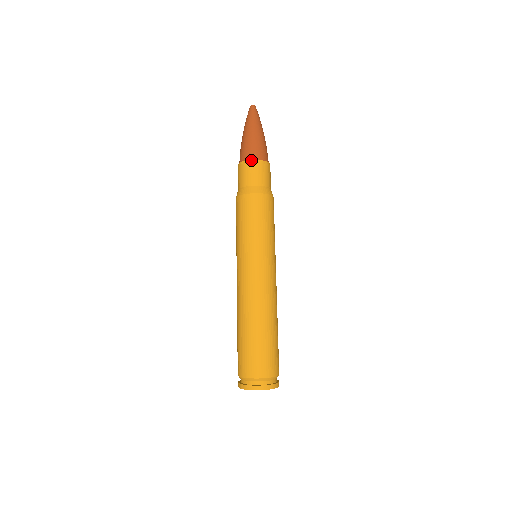
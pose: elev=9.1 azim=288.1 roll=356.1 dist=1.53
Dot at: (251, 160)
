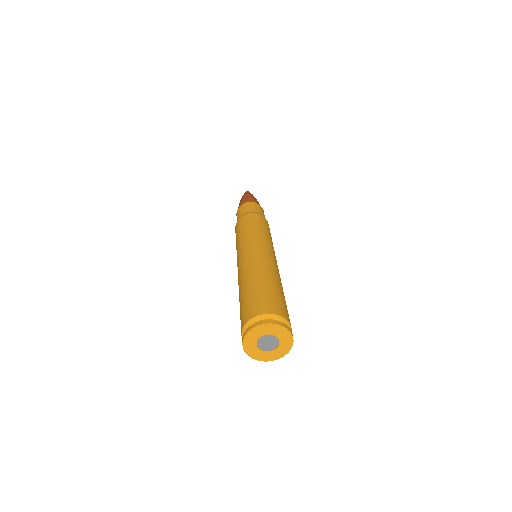
Dot at: (253, 202)
